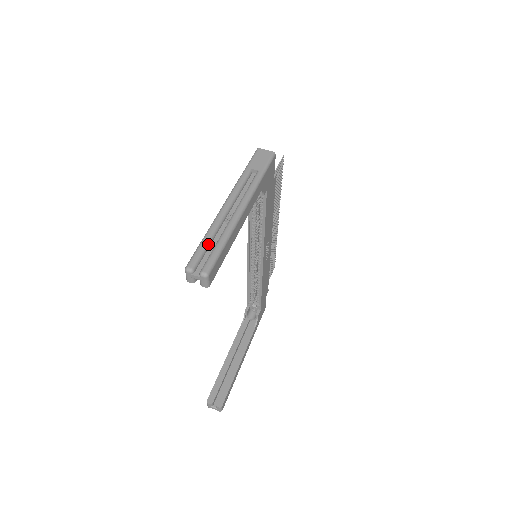
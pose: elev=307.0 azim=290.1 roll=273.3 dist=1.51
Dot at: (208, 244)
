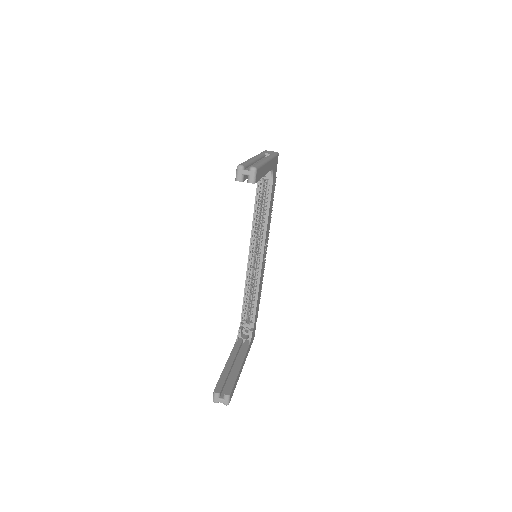
Dot at: (249, 163)
